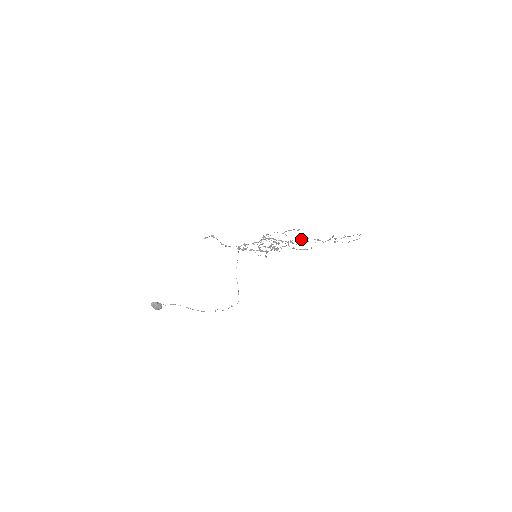
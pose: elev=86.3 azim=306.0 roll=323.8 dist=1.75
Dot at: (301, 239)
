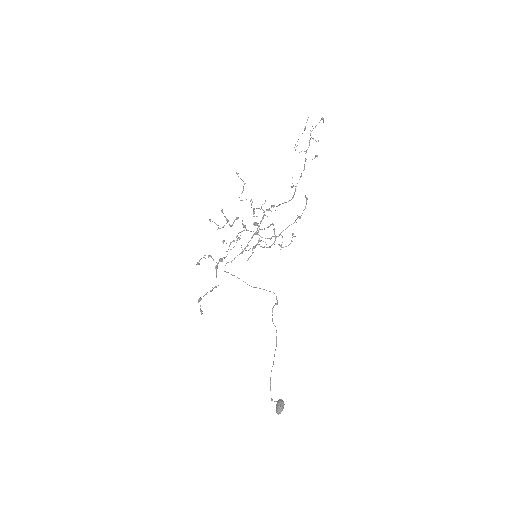
Dot at: (293, 196)
